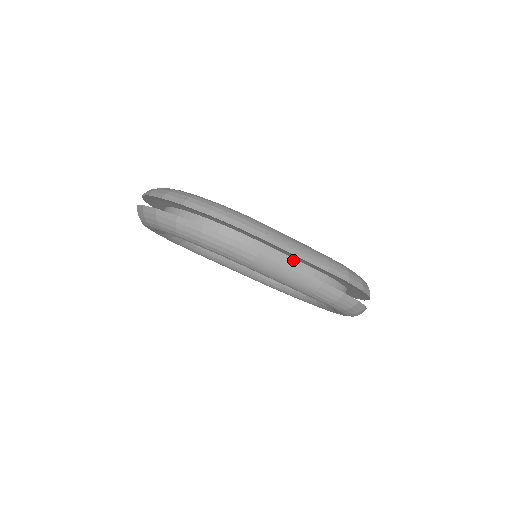
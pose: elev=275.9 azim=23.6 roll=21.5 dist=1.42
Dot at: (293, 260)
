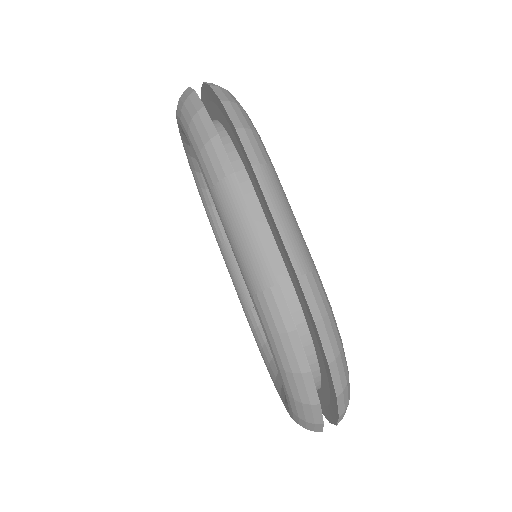
Dot at: (274, 245)
